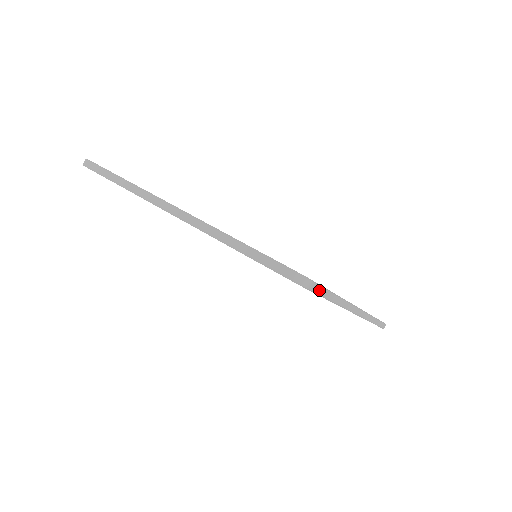
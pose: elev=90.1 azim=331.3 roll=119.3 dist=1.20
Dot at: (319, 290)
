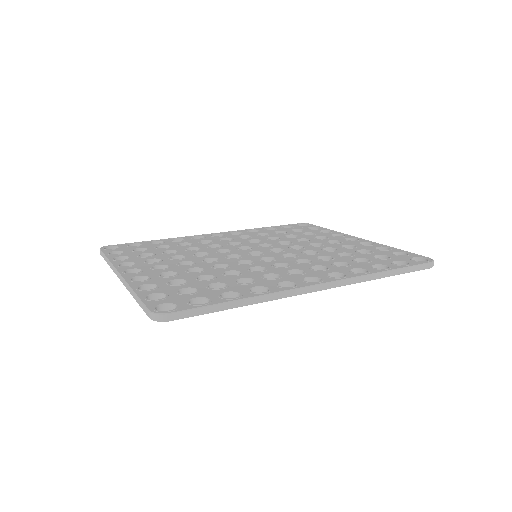
Dot at: (195, 312)
